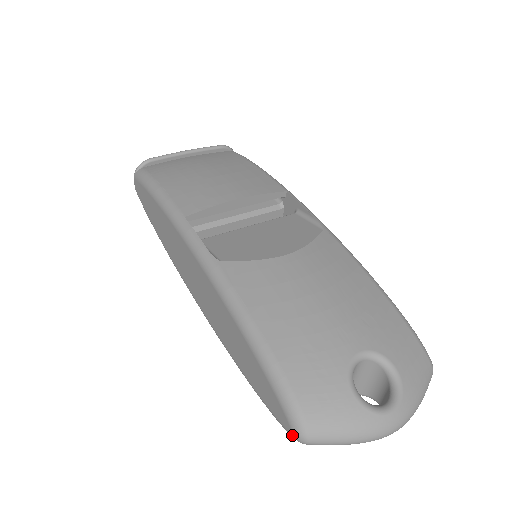
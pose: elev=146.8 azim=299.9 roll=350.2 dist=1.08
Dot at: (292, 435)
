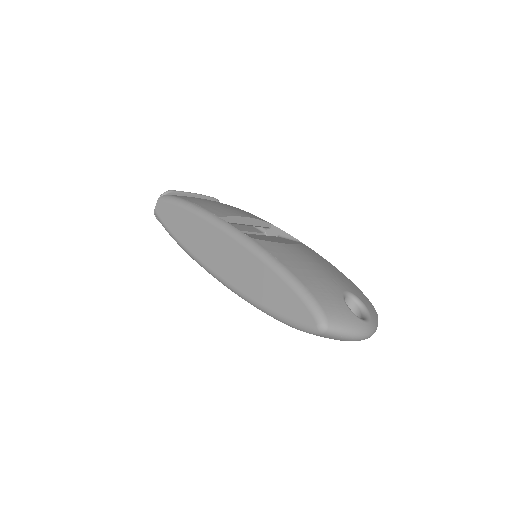
Dot at: (316, 327)
